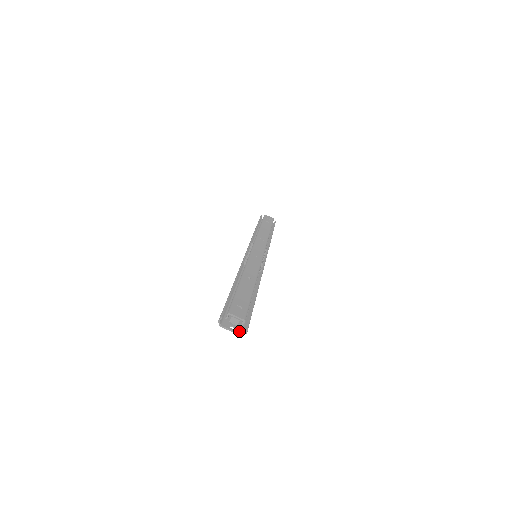
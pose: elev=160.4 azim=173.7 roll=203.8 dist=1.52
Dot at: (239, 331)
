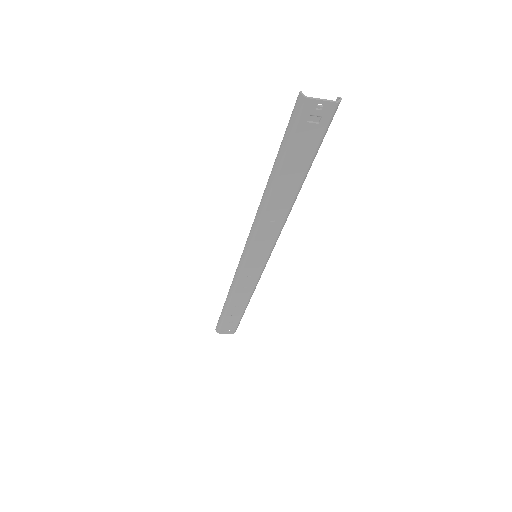
Dot at: (330, 105)
